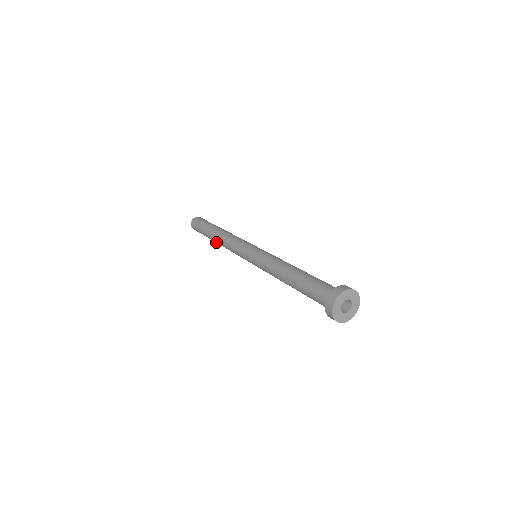
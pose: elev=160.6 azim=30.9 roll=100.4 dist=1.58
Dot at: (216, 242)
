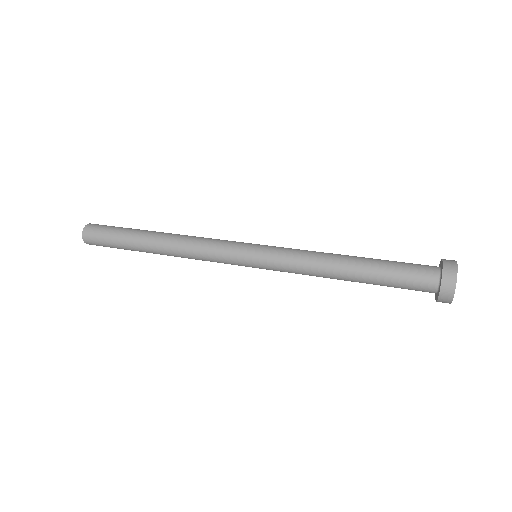
Dot at: (157, 251)
